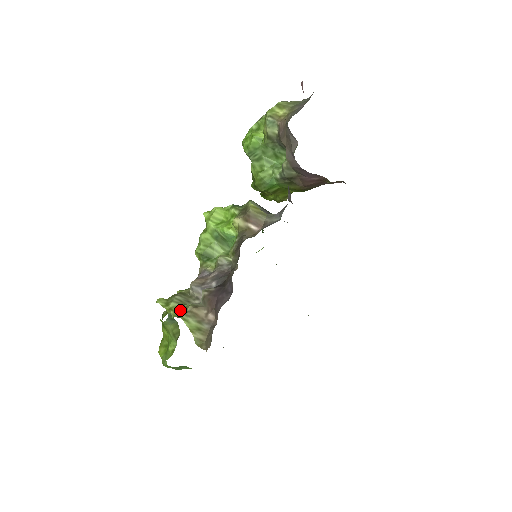
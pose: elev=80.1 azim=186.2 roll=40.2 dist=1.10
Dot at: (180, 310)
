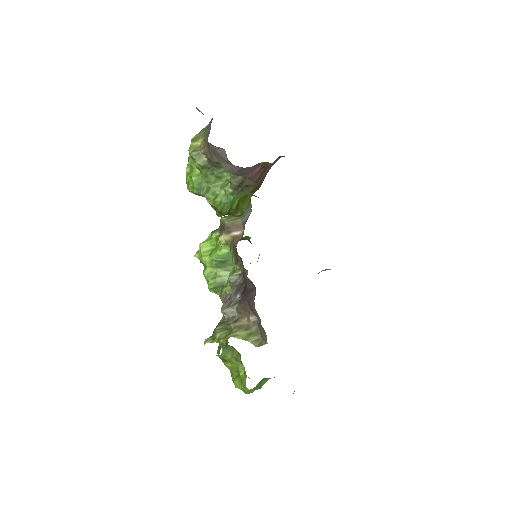
Dot at: (226, 334)
